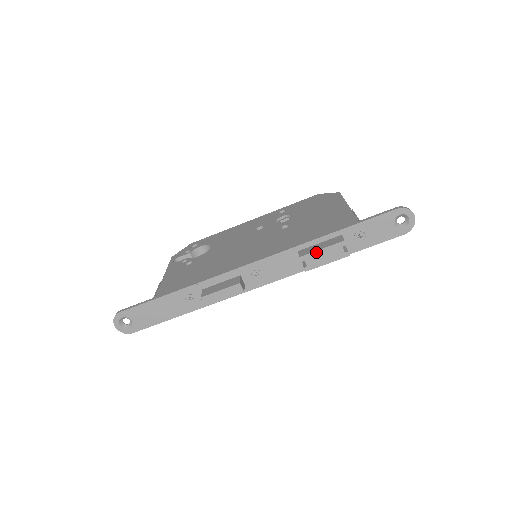
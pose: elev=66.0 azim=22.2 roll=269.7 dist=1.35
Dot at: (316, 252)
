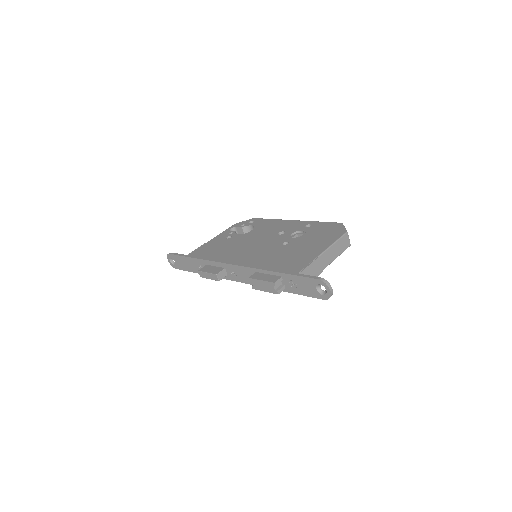
Dot at: (258, 280)
